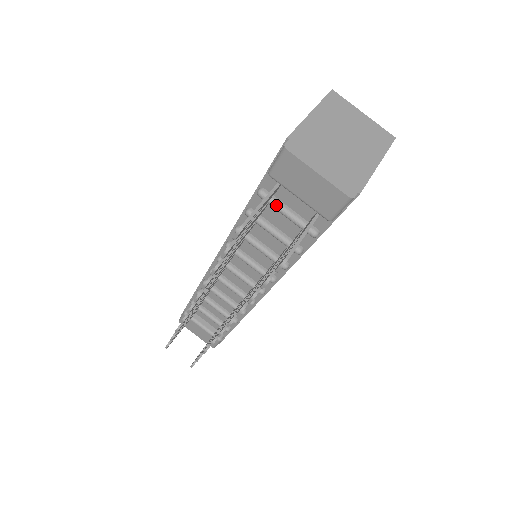
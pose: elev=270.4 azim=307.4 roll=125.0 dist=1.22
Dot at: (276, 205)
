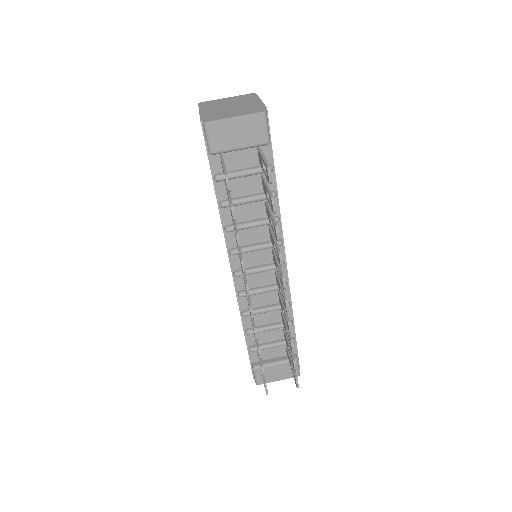
Dot at: (233, 174)
